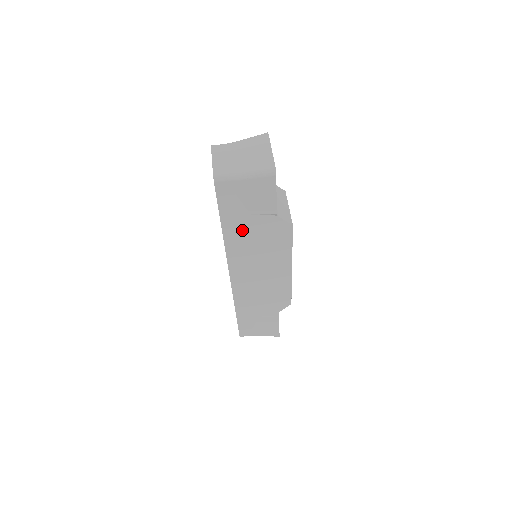
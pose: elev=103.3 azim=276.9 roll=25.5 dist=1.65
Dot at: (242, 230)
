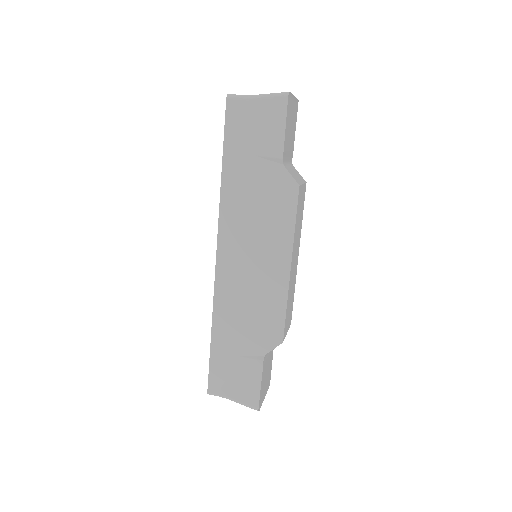
Dot at: (243, 179)
